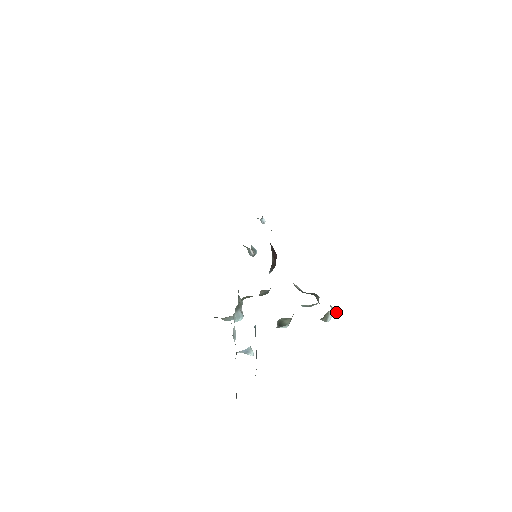
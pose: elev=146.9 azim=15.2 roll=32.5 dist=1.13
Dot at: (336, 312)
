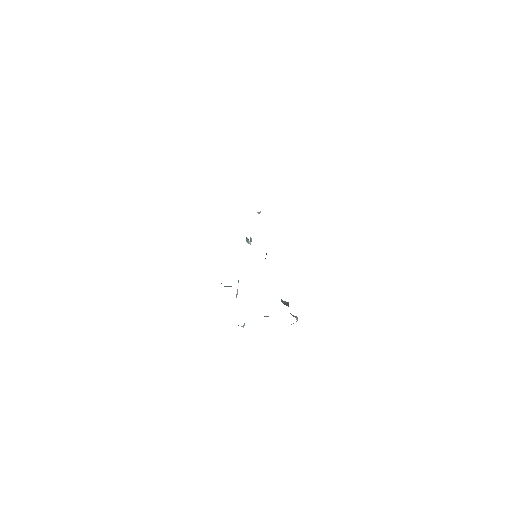
Dot at: occluded
